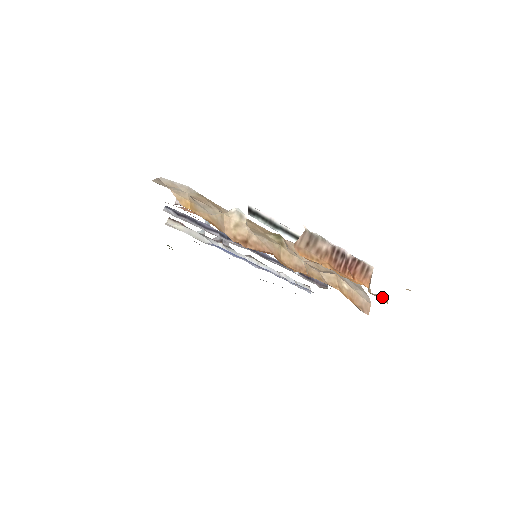
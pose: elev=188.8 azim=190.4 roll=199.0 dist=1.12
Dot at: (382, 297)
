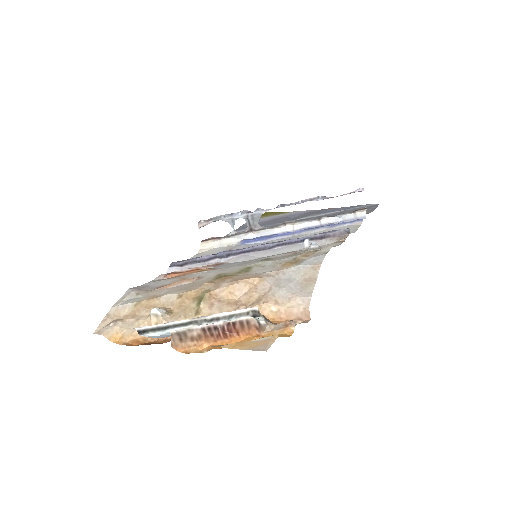
Dot at: (286, 325)
